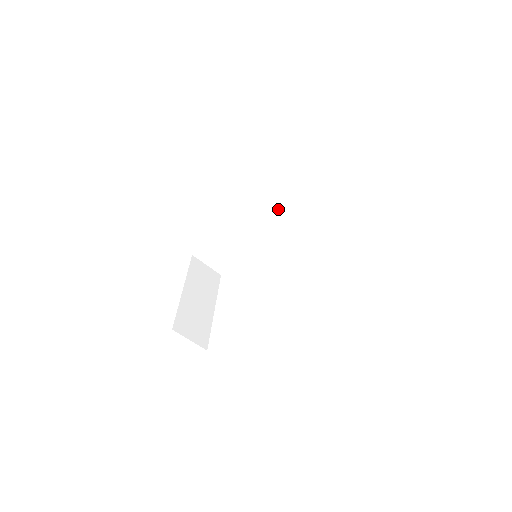
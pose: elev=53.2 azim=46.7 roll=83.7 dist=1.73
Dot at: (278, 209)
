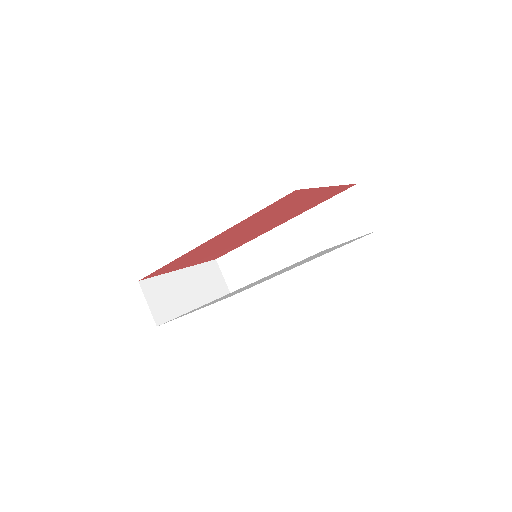
Dot at: (310, 238)
